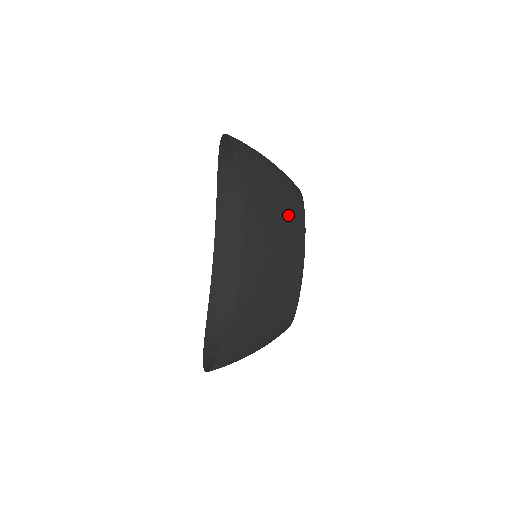
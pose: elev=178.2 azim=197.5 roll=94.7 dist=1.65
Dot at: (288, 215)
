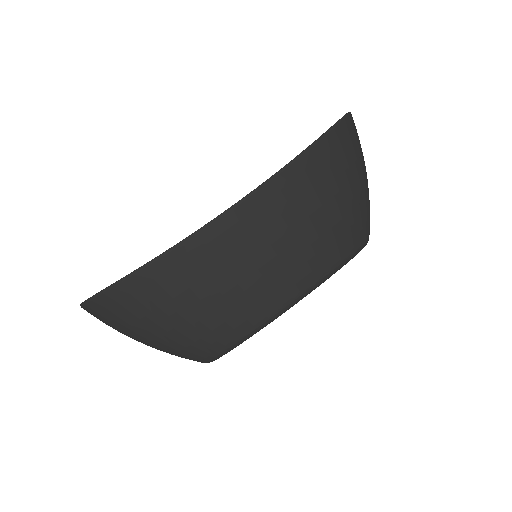
Dot at: (328, 235)
